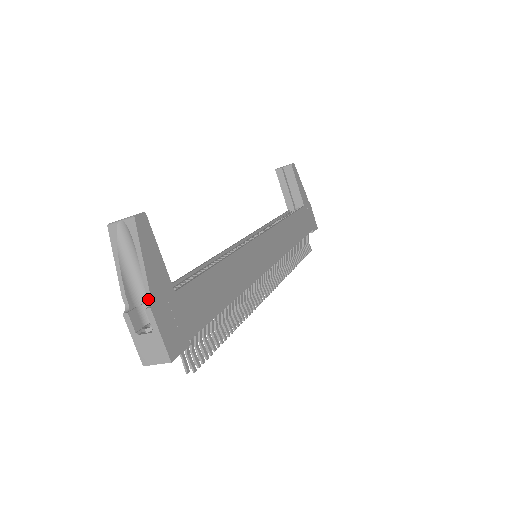
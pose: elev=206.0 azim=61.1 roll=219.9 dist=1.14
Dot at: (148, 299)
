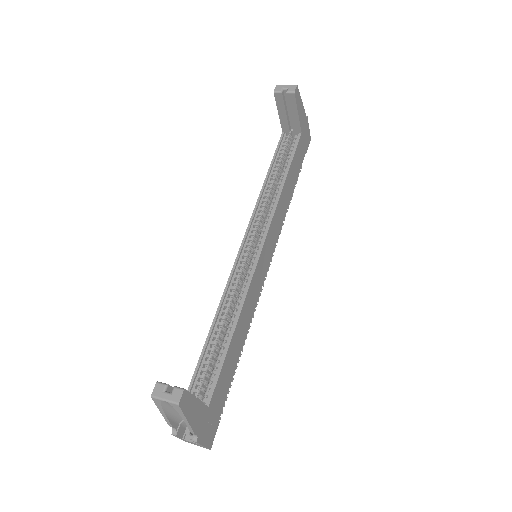
Dot at: (193, 434)
